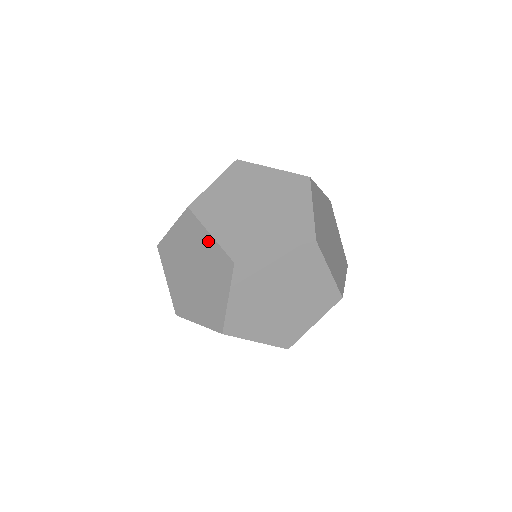
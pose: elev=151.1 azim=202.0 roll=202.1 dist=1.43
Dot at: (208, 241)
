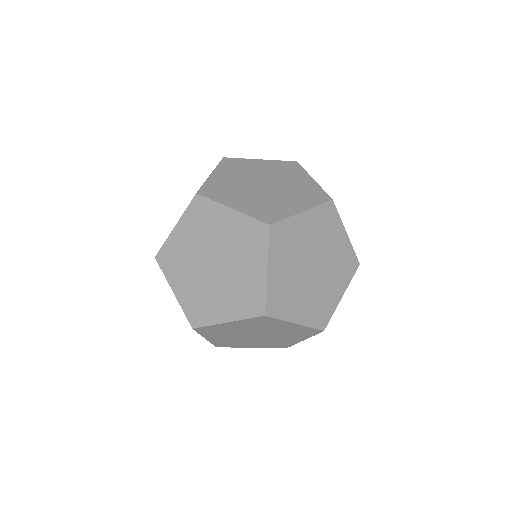
Dot at: occluded
